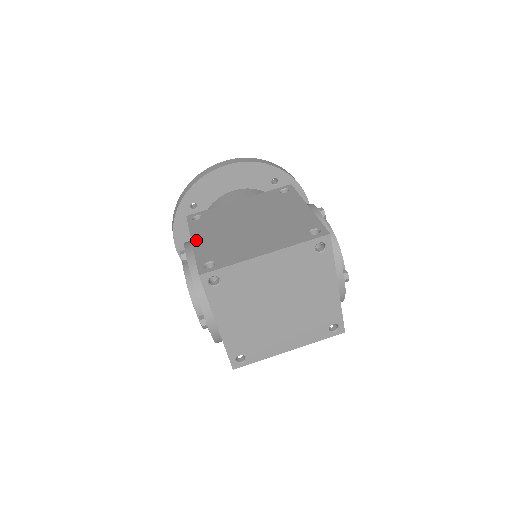
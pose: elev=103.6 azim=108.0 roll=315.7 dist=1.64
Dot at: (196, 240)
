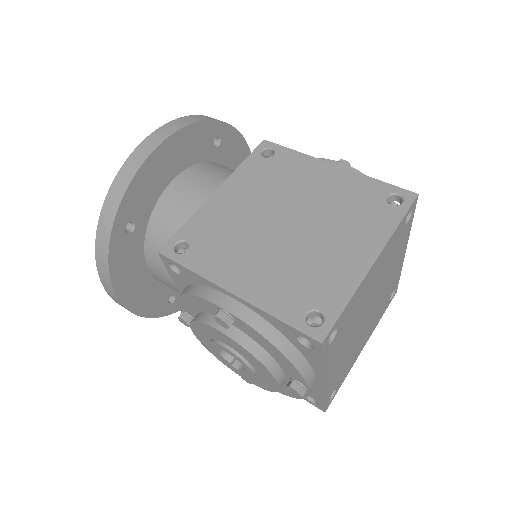
Dot at: (235, 287)
